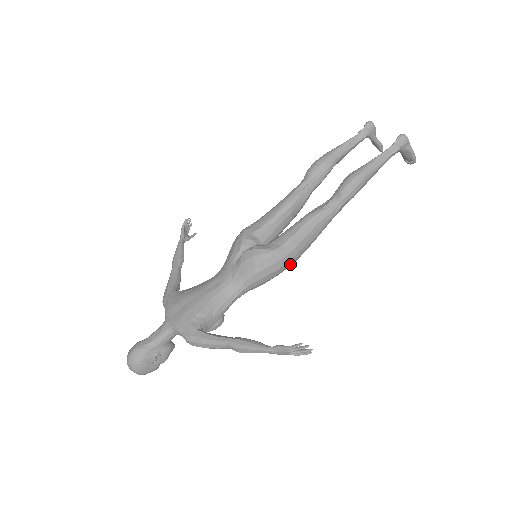
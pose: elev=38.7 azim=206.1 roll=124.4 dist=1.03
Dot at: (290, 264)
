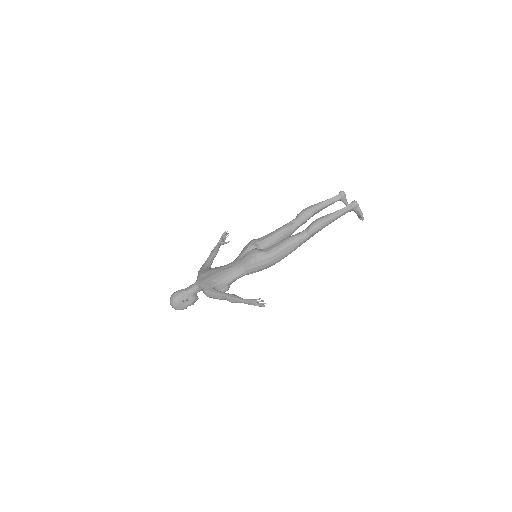
Dot at: (273, 263)
